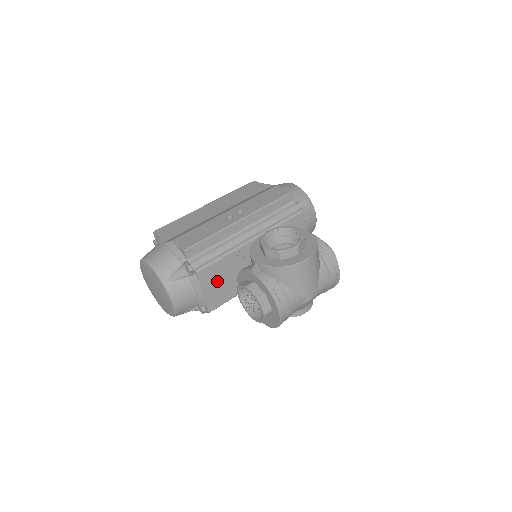
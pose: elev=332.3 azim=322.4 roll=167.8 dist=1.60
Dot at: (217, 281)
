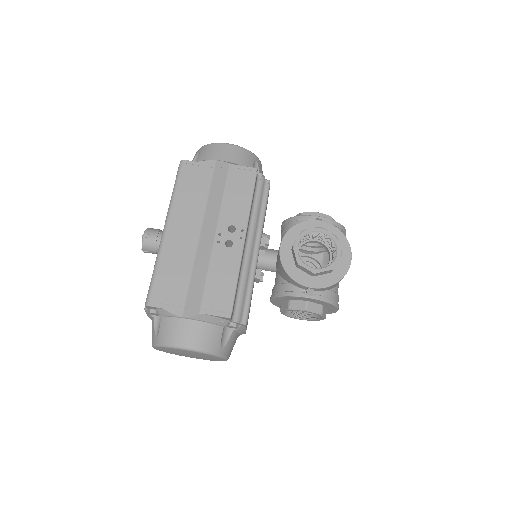
Dot at: occluded
